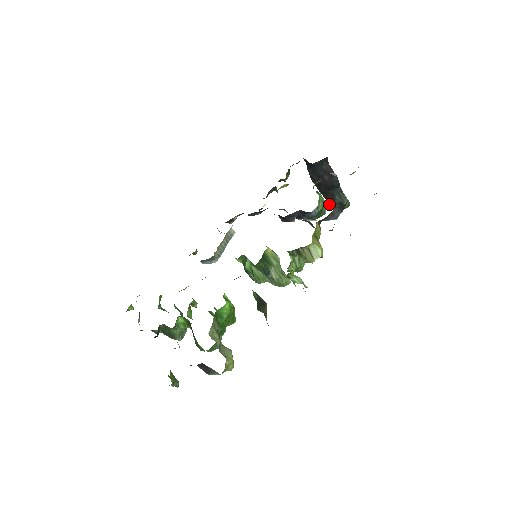
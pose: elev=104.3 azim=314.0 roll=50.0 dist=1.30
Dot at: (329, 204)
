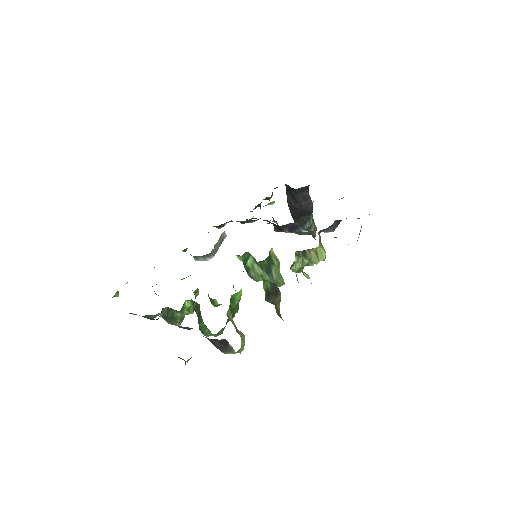
Dot at: occluded
